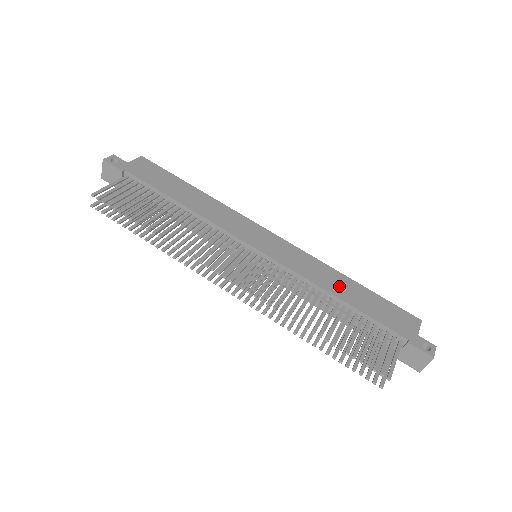
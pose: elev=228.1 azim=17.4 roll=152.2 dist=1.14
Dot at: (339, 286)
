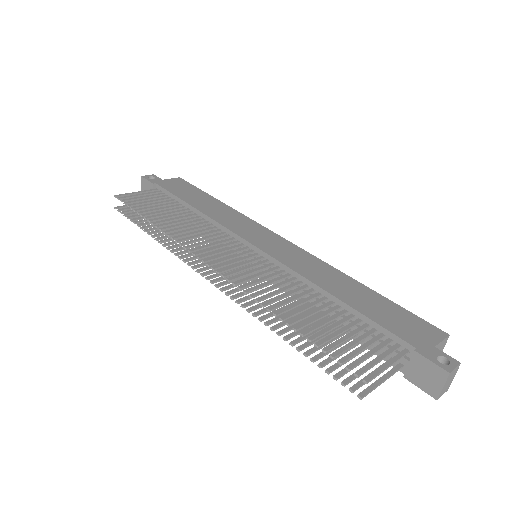
Dot at: (340, 286)
